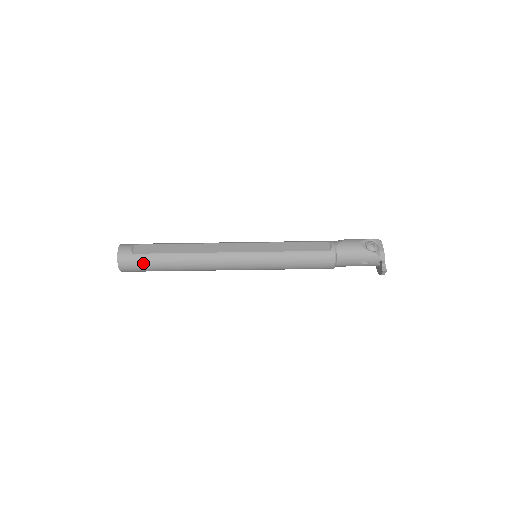
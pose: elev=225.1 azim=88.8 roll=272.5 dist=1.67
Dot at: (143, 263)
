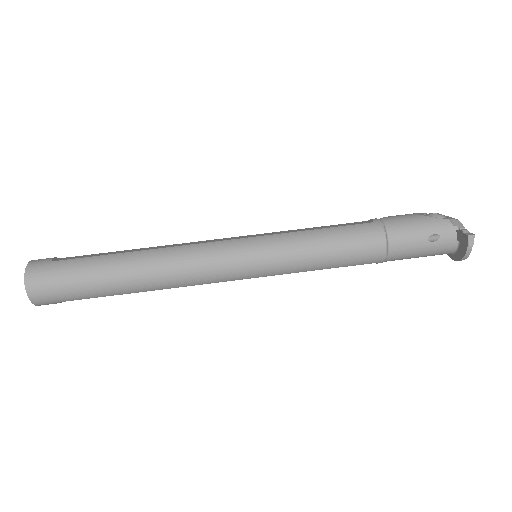
Dot at: (67, 272)
